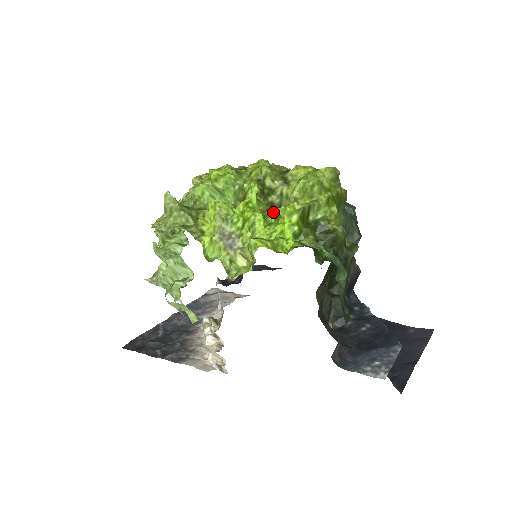
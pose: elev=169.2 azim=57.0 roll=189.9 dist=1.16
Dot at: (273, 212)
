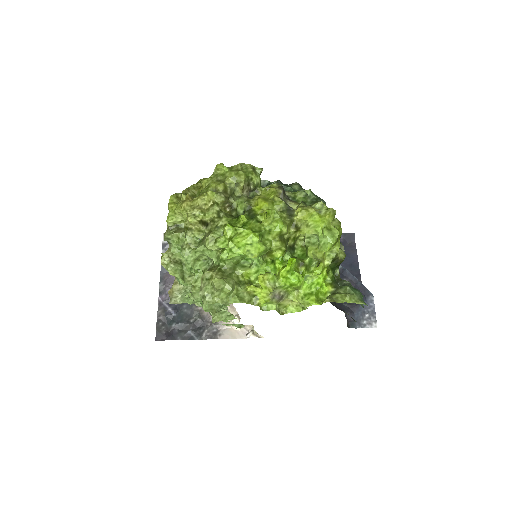
Dot at: (304, 267)
